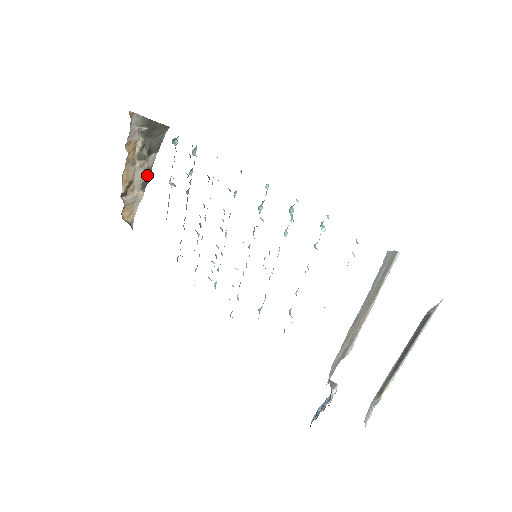
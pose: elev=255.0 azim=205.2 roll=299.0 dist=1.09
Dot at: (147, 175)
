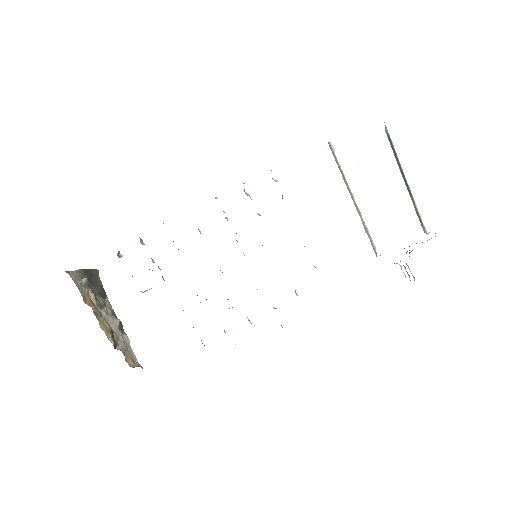
Dot at: (116, 318)
